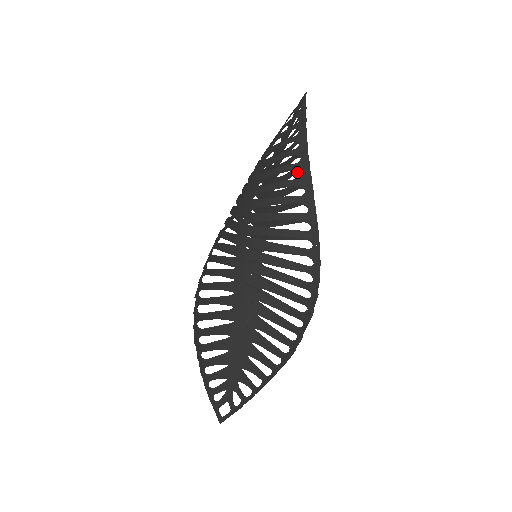
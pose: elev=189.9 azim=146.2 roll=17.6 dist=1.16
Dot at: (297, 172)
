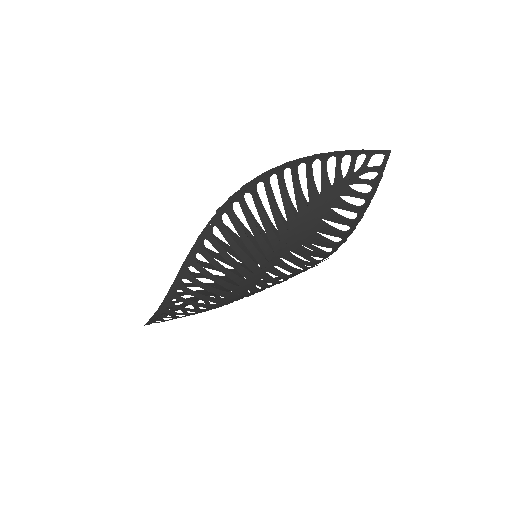
Dot at: (339, 235)
